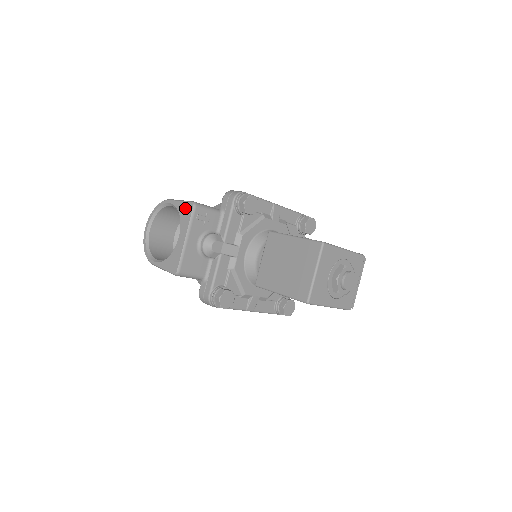
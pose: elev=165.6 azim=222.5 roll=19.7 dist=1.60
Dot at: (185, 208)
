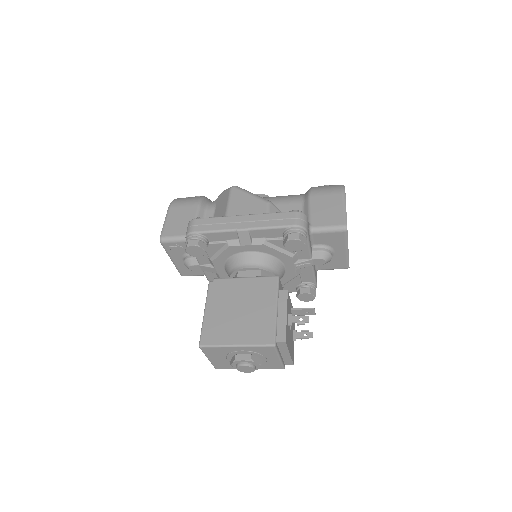
Dot at: occluded
